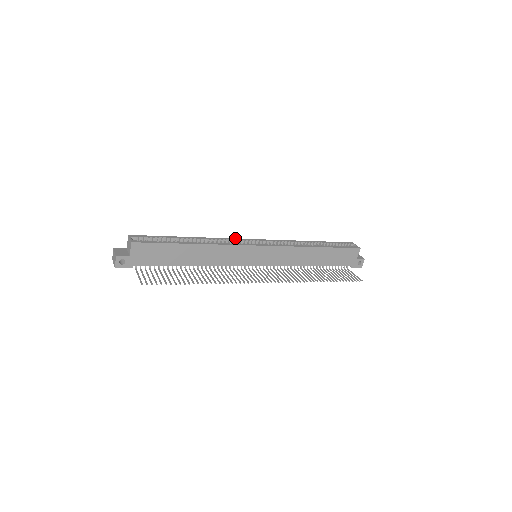
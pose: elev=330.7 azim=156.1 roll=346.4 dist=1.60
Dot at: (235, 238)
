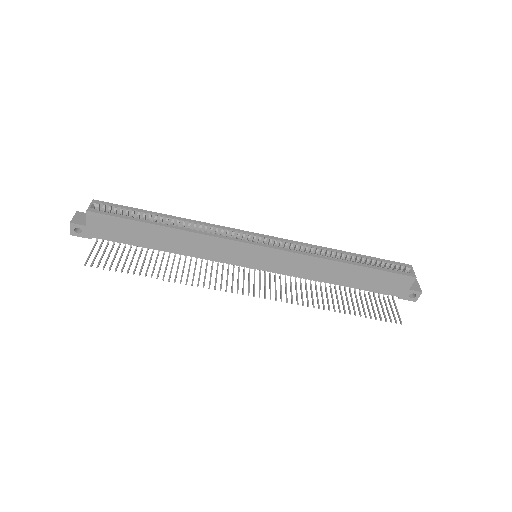
Dot at: occluded
